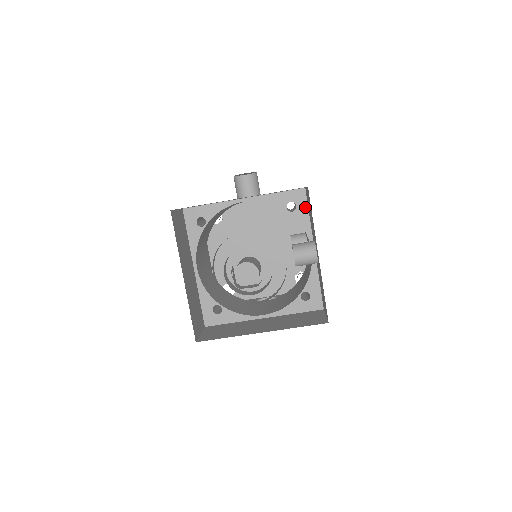
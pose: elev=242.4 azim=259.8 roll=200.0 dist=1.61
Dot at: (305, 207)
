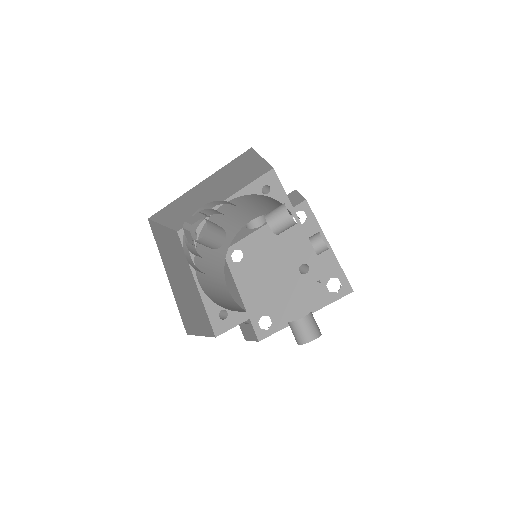
Dot at: (278, 184)
